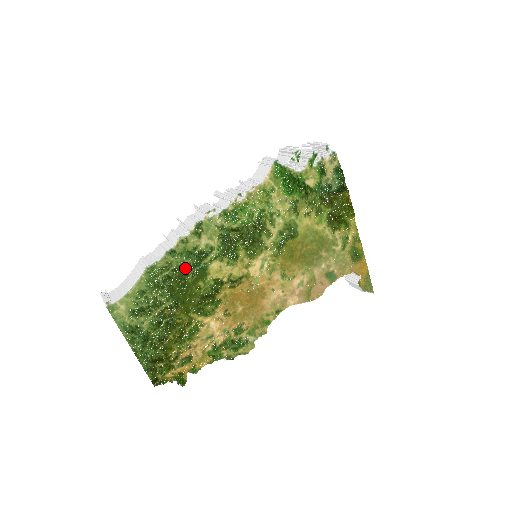
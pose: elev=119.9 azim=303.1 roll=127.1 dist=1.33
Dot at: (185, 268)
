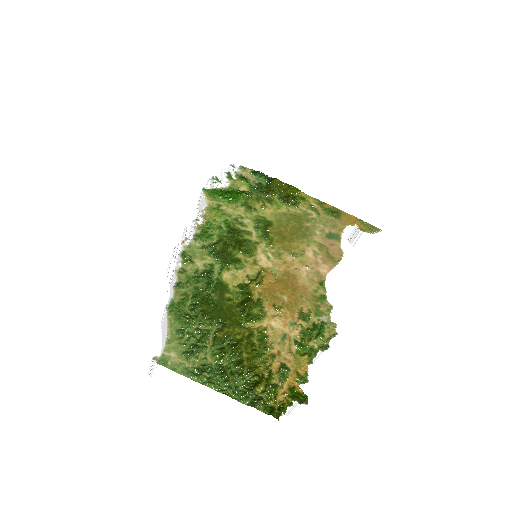
Dot at: (202, 291)
